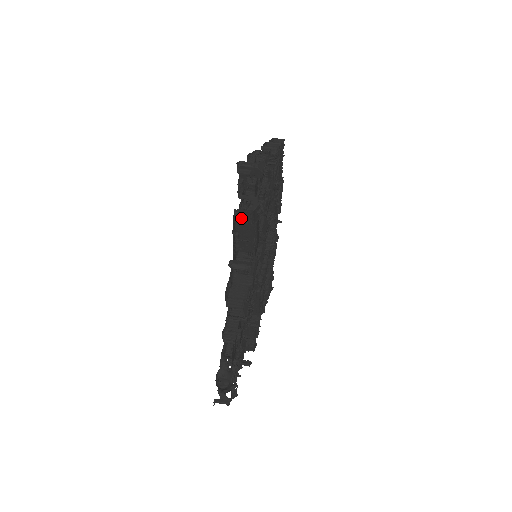
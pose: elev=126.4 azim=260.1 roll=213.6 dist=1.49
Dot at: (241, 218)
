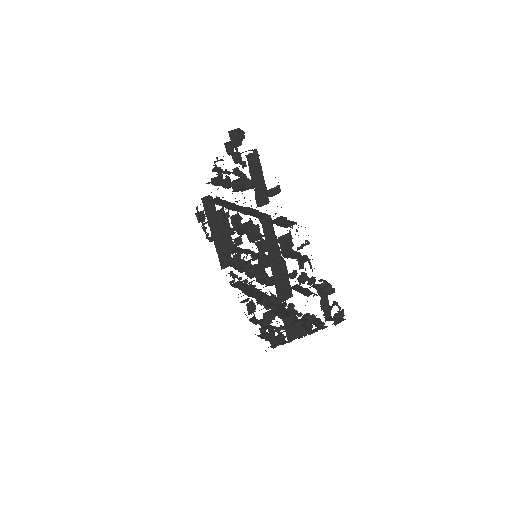
Dot at: (252, 164)
